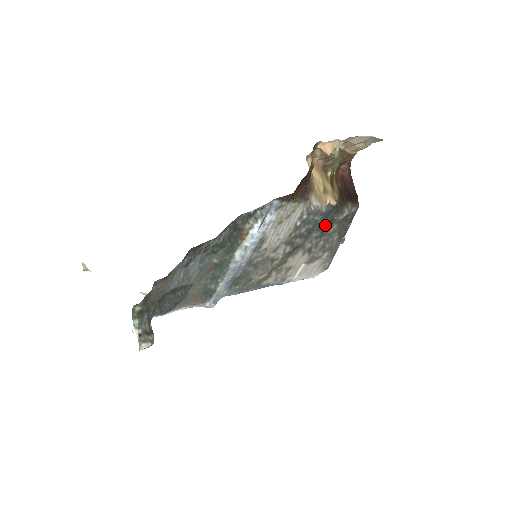
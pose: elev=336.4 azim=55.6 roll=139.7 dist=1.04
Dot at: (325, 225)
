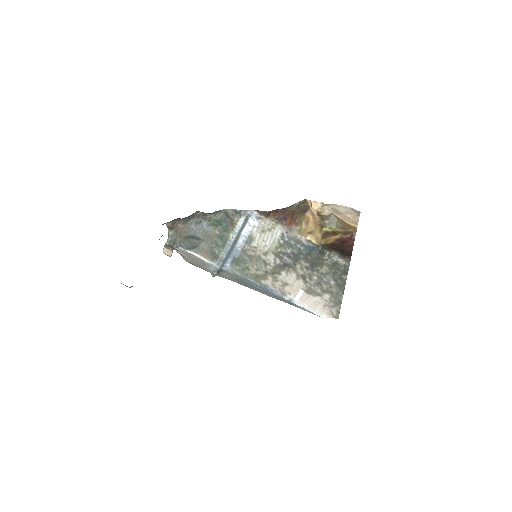
Dot at: (313, 260)
